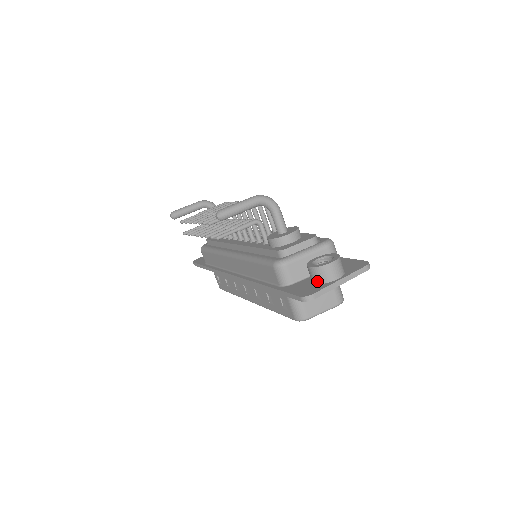
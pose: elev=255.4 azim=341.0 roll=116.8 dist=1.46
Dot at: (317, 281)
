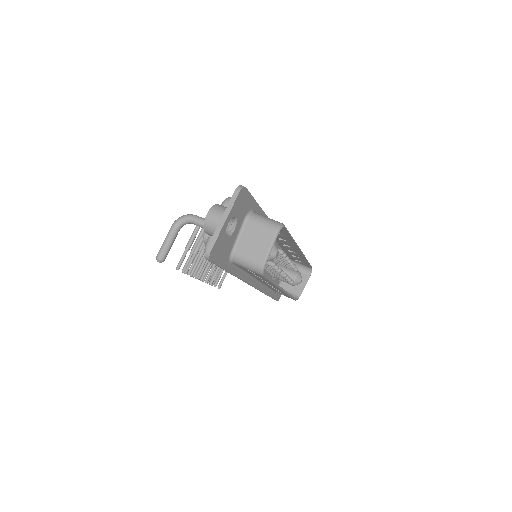
Dot at: occluded
